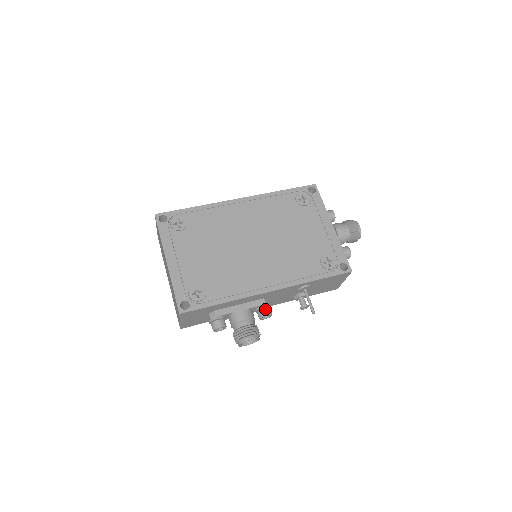
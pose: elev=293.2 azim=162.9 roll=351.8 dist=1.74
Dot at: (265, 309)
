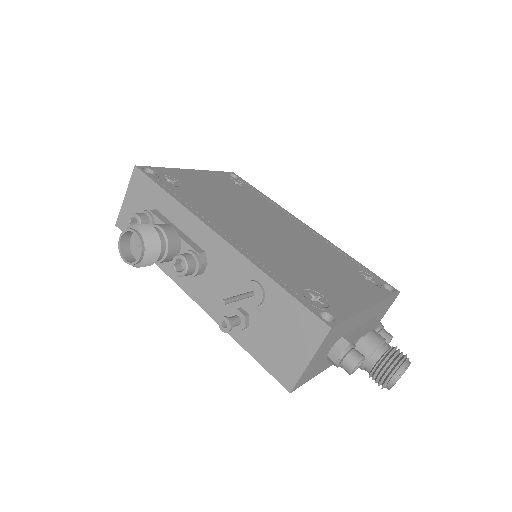
Dot at: (191, 255)
